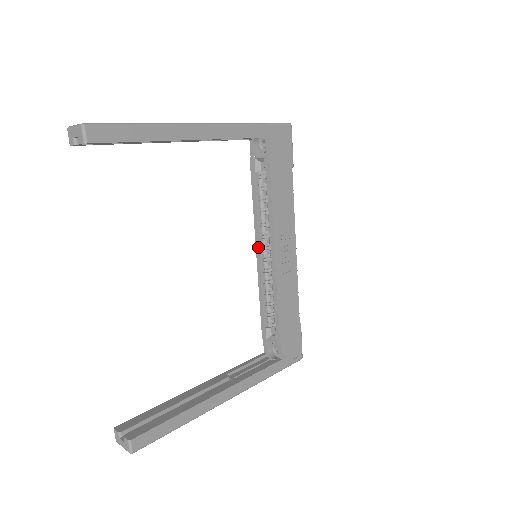
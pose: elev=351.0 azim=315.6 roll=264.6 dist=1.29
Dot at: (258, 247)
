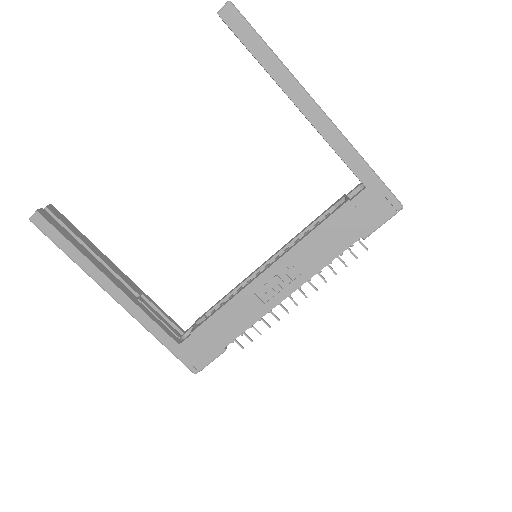
Dot at: (270, 258)
